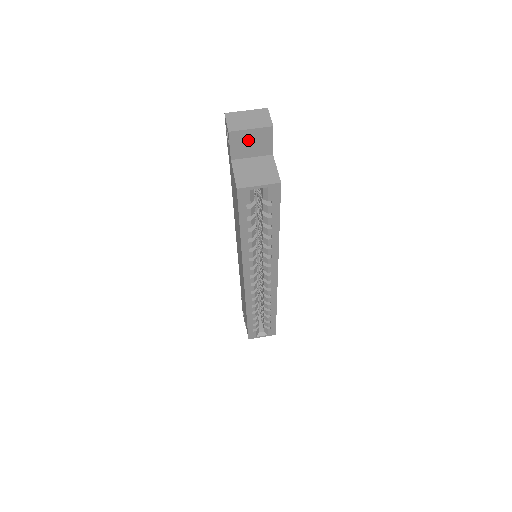
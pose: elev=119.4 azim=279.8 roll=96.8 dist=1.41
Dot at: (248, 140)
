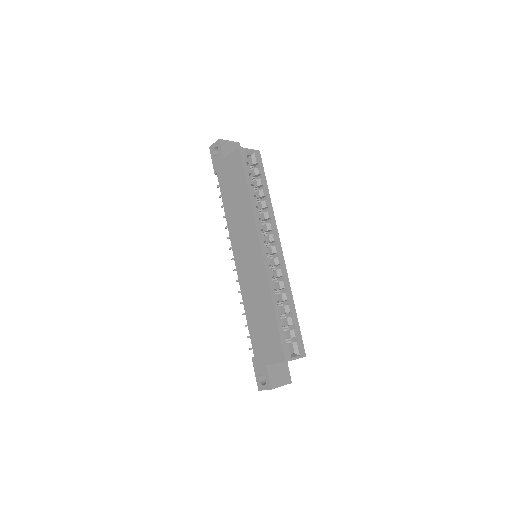
Dot at: (229, 148)
